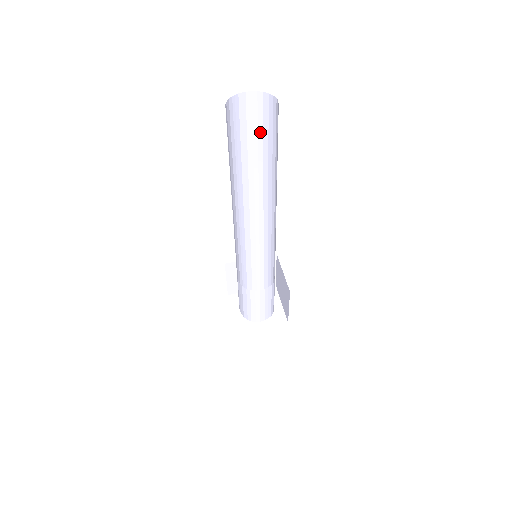
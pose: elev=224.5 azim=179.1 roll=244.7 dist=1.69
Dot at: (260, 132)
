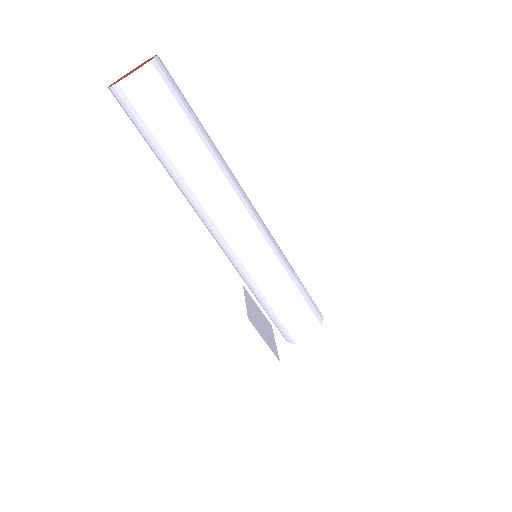
Dot at: (177, 107)
